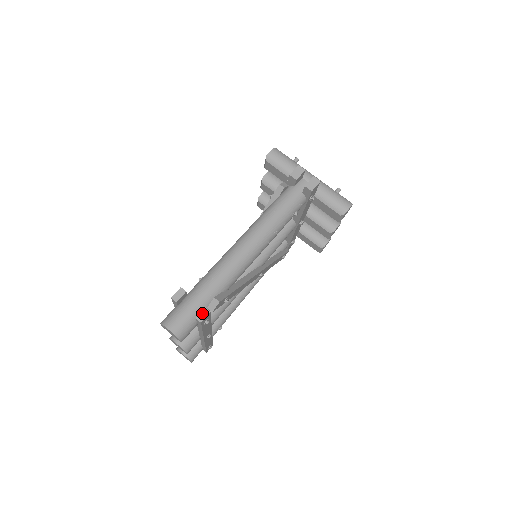
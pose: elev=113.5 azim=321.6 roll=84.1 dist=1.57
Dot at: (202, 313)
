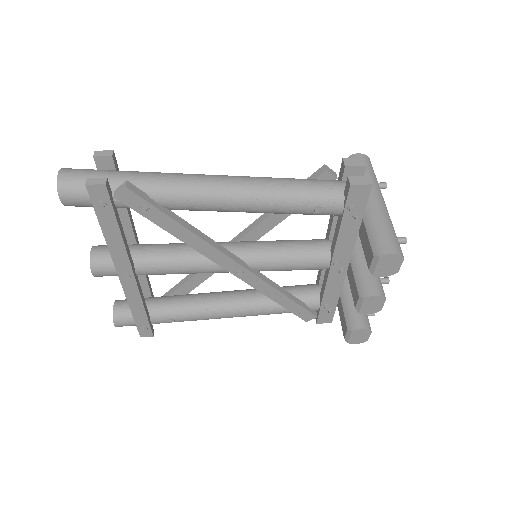
Dot at: (98, 179)
